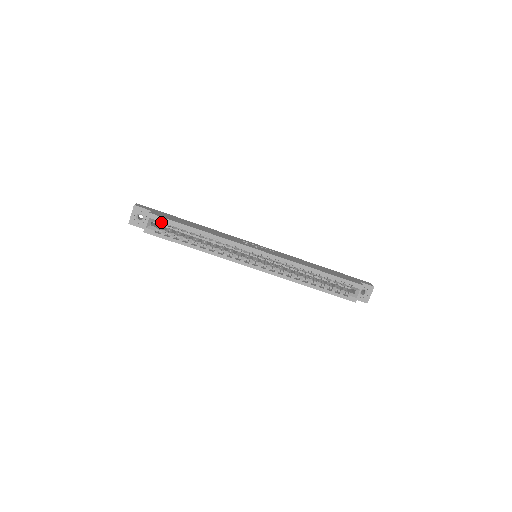
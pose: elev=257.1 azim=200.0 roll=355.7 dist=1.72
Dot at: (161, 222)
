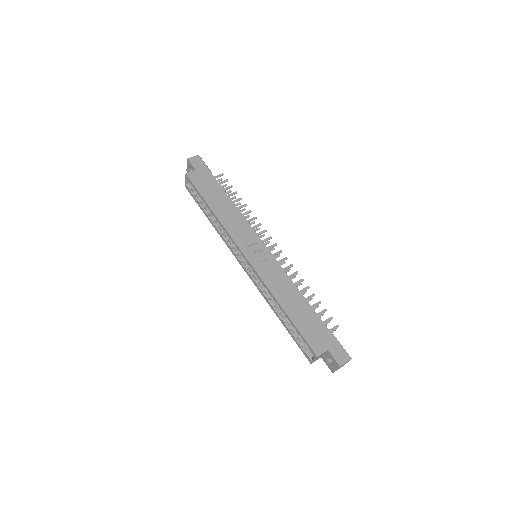
Dot at: occluded
